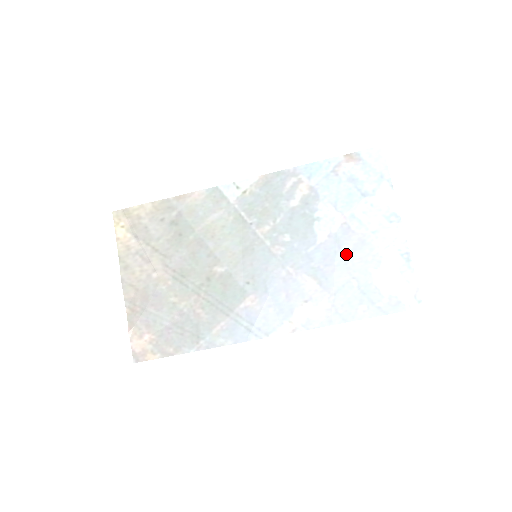
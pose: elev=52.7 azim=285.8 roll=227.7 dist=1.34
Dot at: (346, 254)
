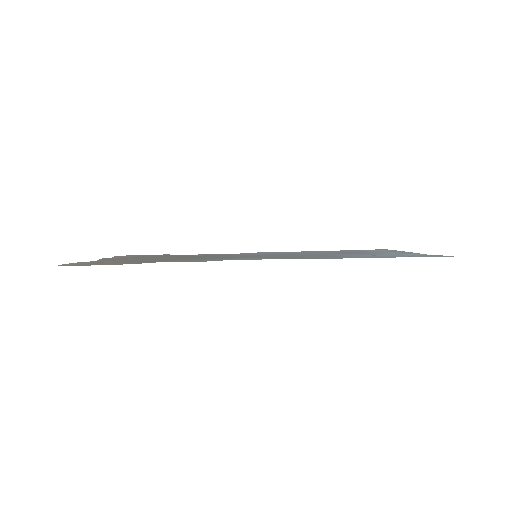
Dot at: occluded
